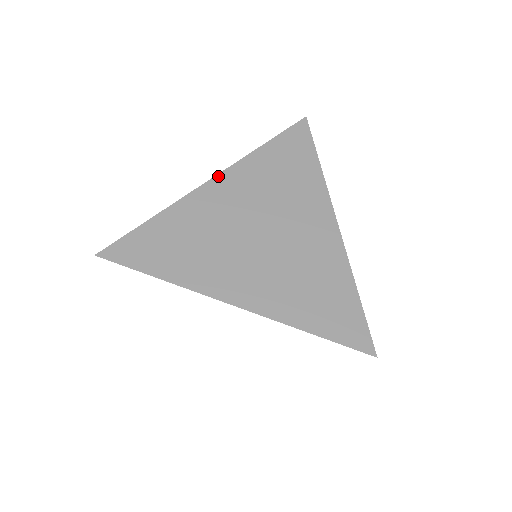
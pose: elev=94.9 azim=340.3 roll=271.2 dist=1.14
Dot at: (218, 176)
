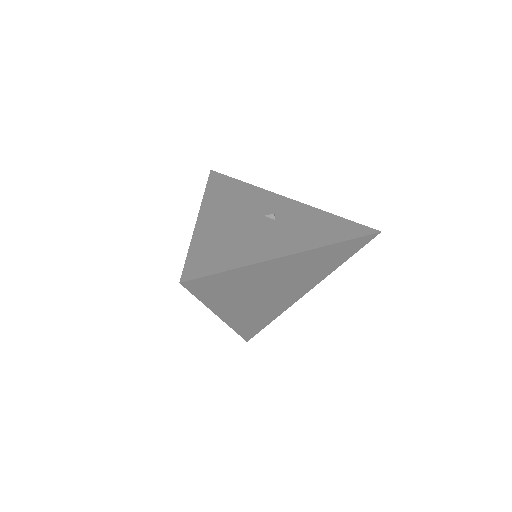
Dot at: (297, 254)
